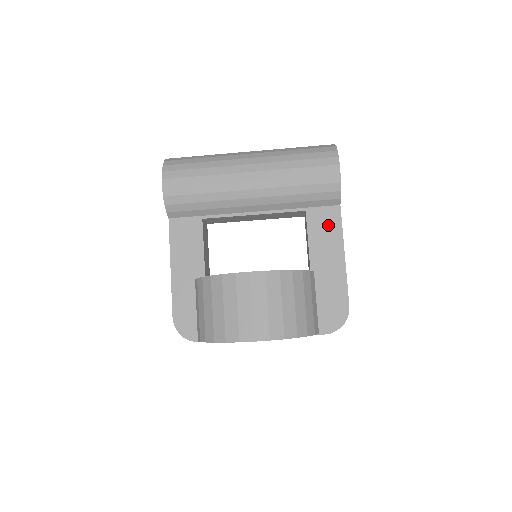
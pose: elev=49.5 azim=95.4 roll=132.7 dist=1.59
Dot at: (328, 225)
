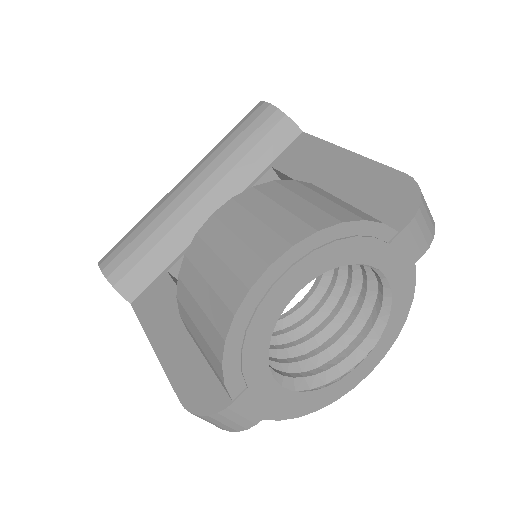
Dot at: (305, 152)
